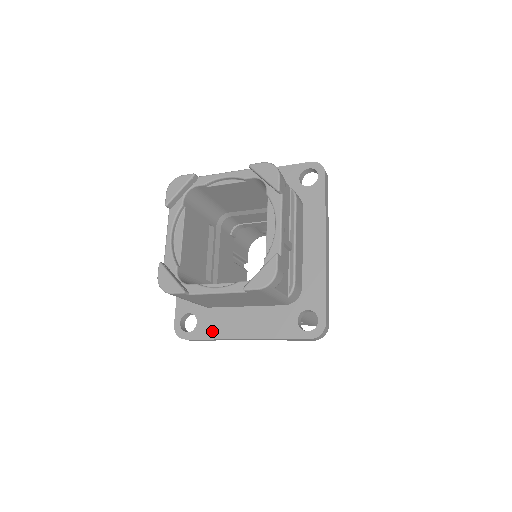
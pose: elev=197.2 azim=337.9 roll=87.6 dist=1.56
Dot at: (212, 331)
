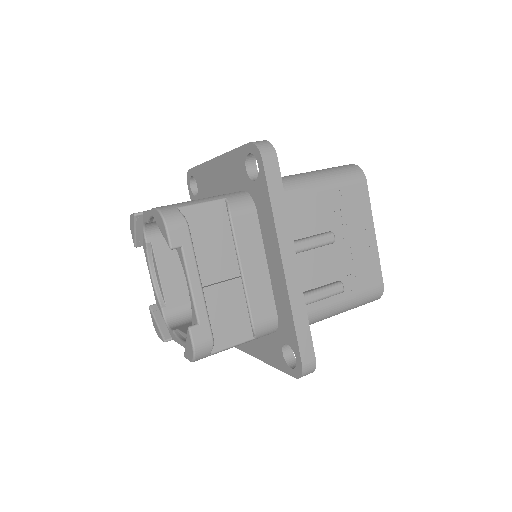
Dot at: occluded
